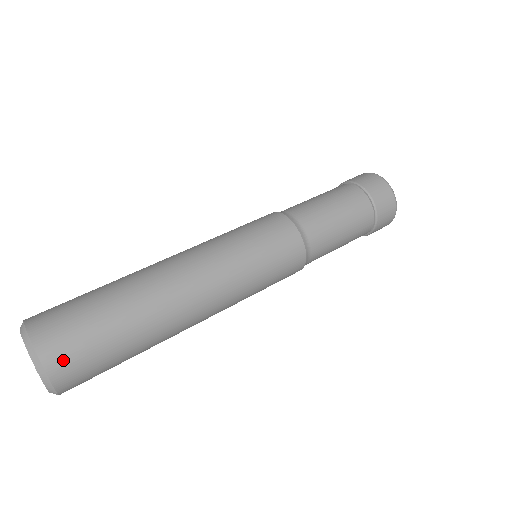
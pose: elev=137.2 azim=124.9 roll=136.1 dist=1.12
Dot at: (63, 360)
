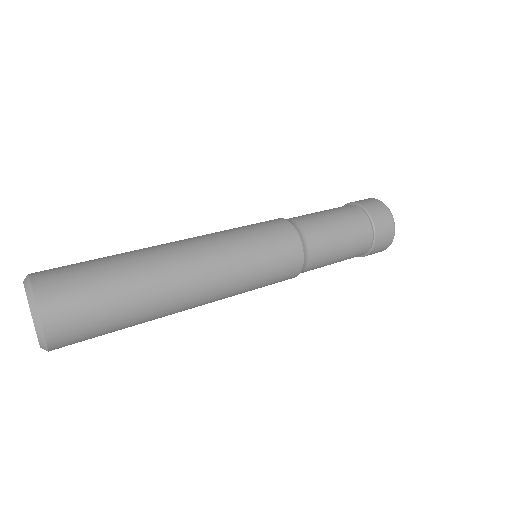
Dot at: (61, 319)
